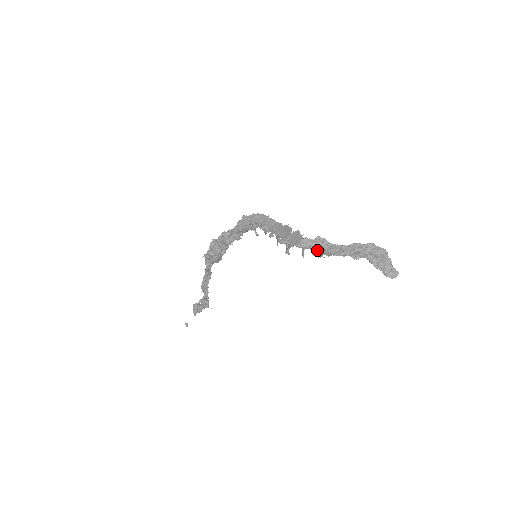
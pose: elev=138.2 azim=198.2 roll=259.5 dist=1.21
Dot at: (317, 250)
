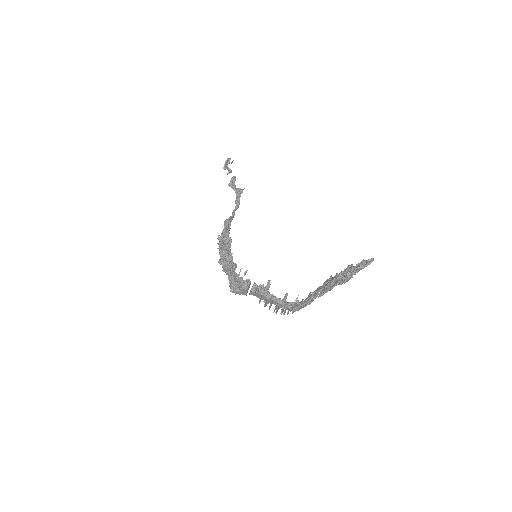
Dot at: occluded
